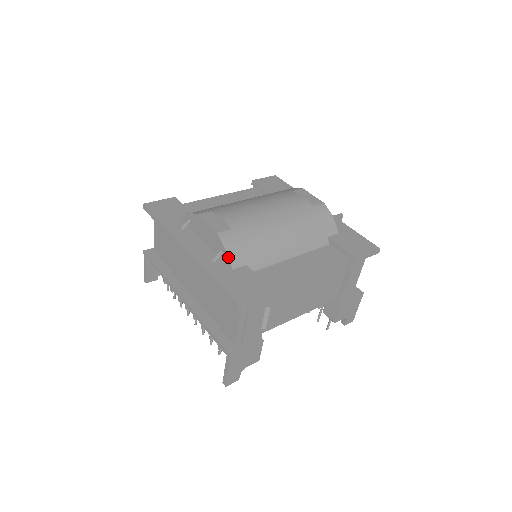
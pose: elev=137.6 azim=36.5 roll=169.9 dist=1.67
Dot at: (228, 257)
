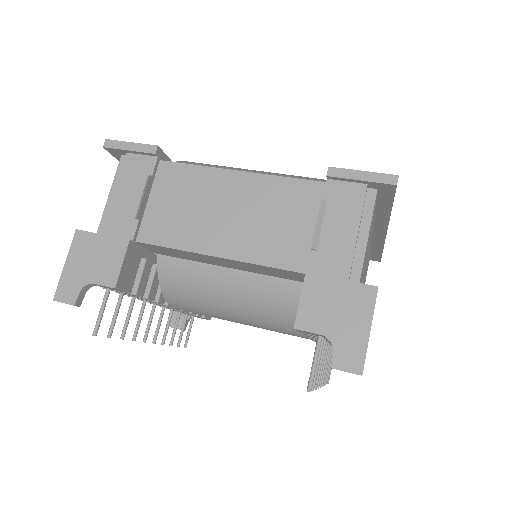
Dot at: occluded
